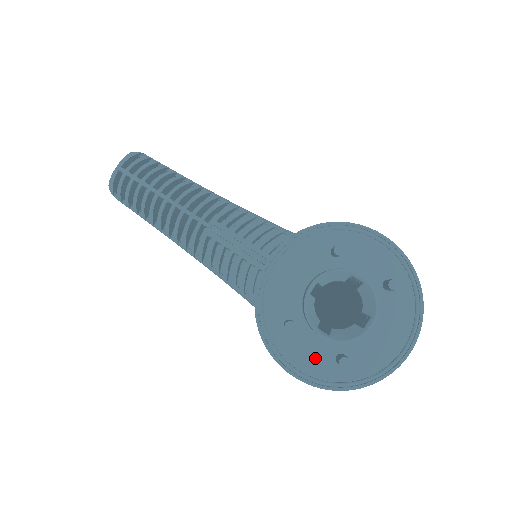
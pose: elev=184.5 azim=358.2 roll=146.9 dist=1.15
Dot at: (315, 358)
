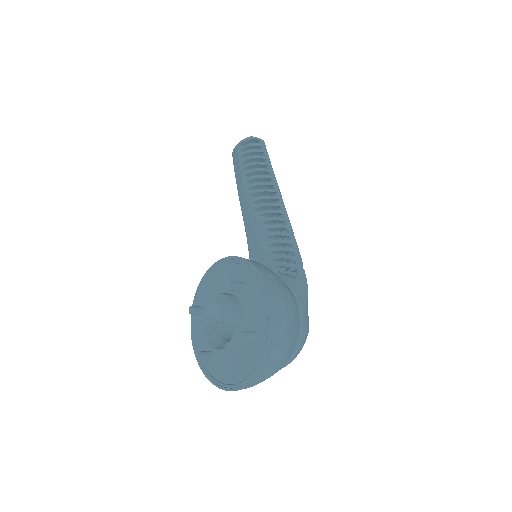
Dot at: (203, 342)
